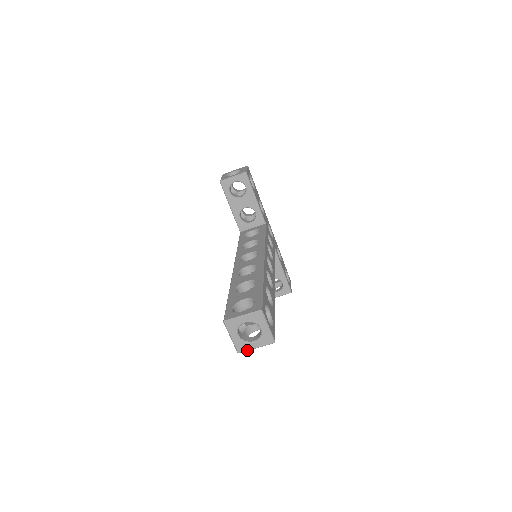
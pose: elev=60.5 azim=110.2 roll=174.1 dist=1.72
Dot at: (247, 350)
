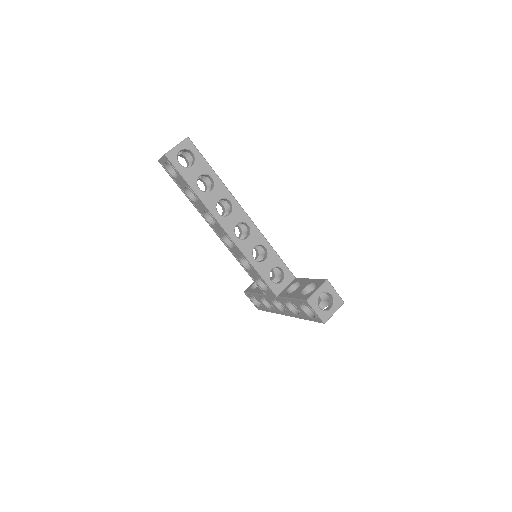
Dot at: (171, 150)
